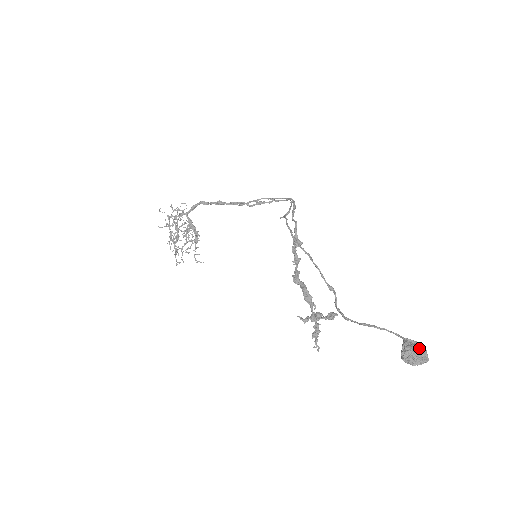
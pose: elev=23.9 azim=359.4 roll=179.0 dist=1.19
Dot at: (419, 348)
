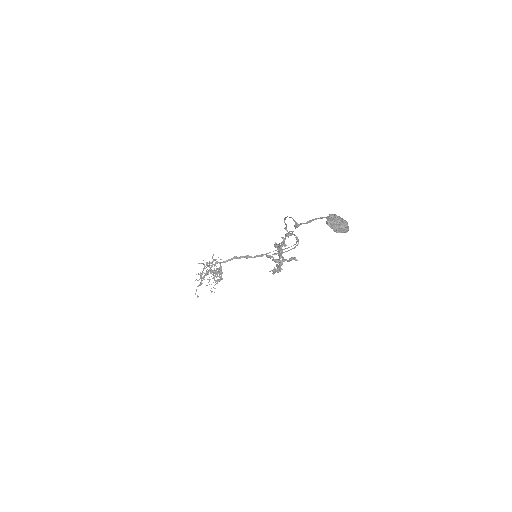
Dot at: (342, 219)
